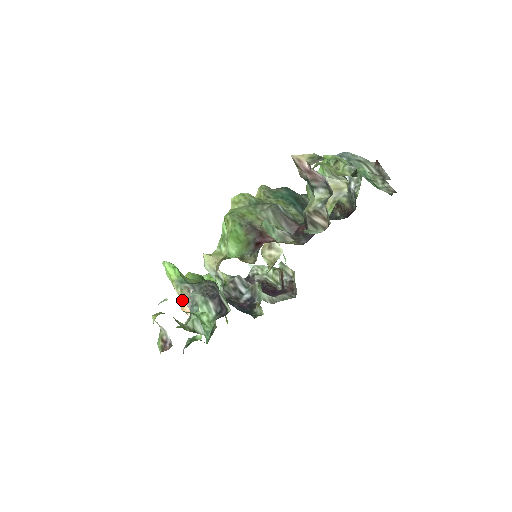
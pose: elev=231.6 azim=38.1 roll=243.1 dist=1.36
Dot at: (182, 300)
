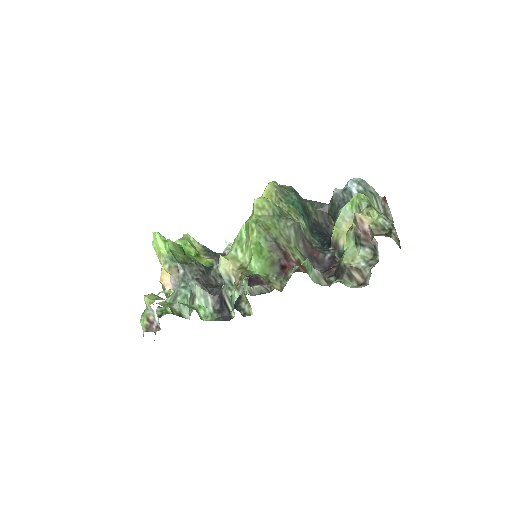
Dot at: (162, 272)
